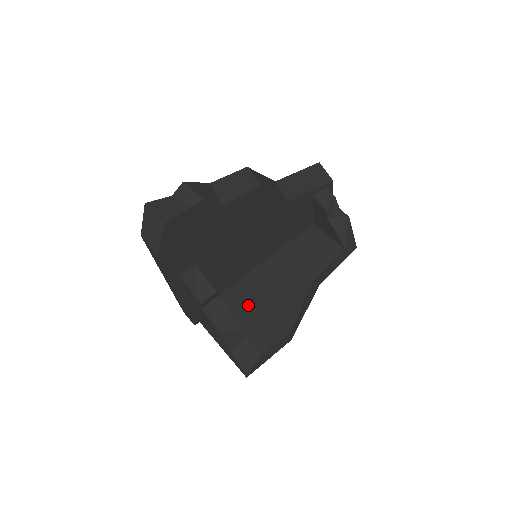
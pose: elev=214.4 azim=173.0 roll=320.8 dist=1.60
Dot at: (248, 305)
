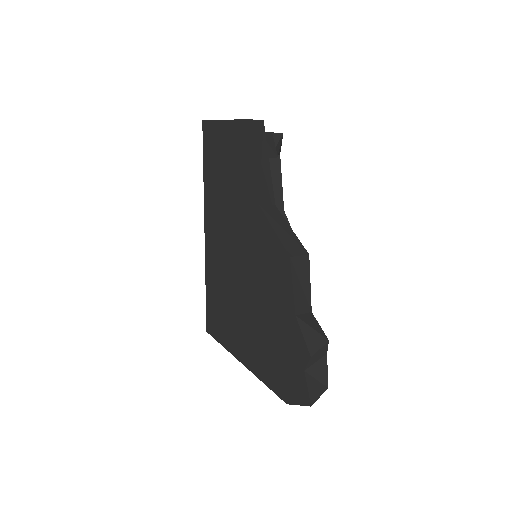
Dot at: occluded
